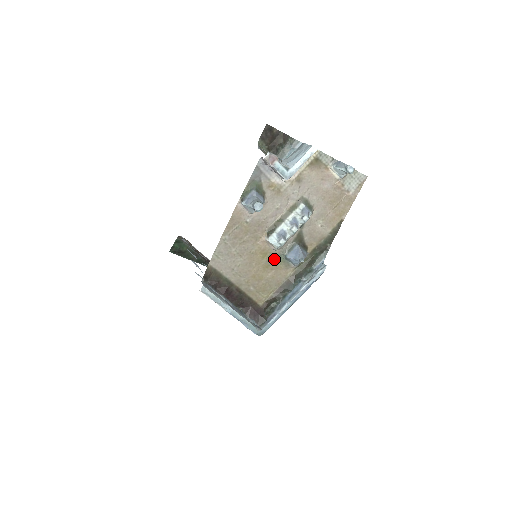
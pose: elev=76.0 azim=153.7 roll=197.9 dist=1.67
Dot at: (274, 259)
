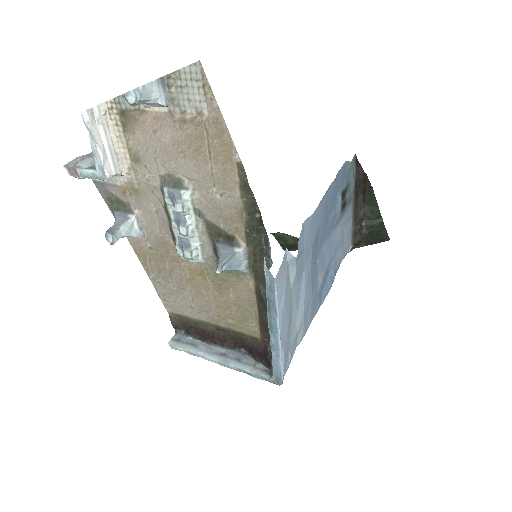
Dot at: (217, 274)
